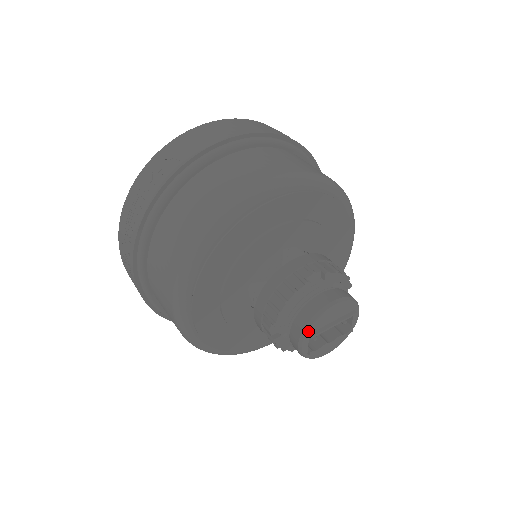
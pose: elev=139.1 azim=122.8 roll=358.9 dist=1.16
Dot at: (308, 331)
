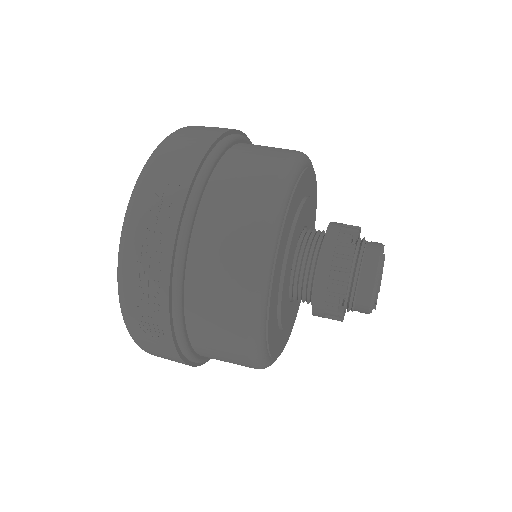
Dot at: (377, 286)
